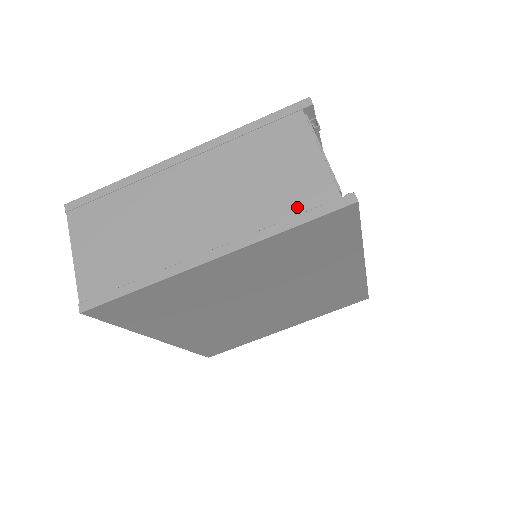
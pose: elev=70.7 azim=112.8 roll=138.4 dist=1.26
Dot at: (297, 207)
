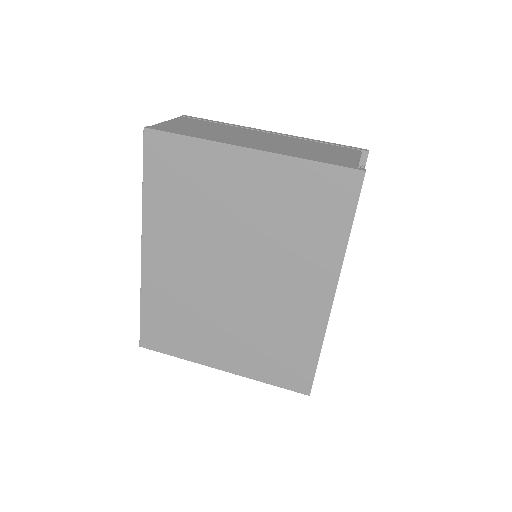
Dot at: (324, 159)
